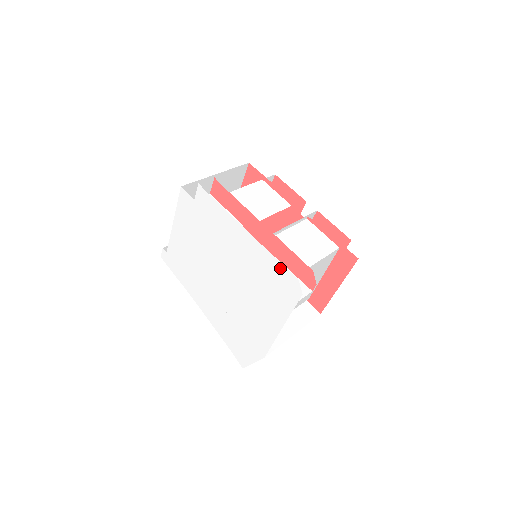
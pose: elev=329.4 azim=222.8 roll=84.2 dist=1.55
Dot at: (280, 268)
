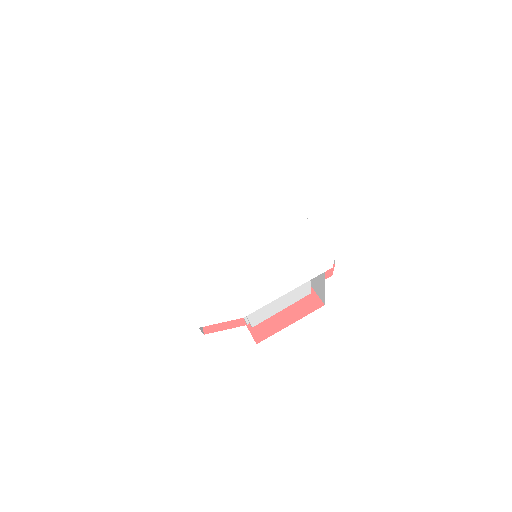
Dot at: (321, 245)
